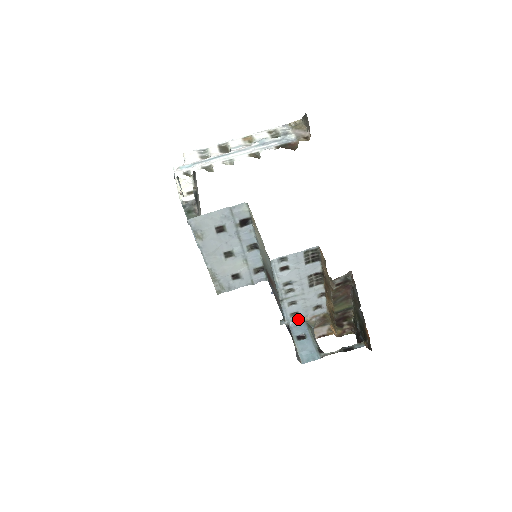
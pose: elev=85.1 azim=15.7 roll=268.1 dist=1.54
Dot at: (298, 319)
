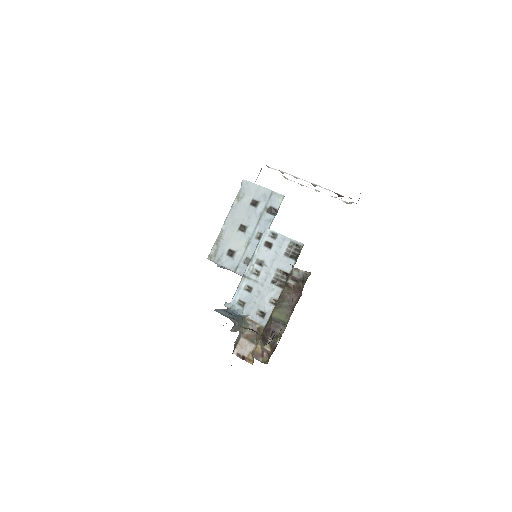
Dot at: (240, 311)
